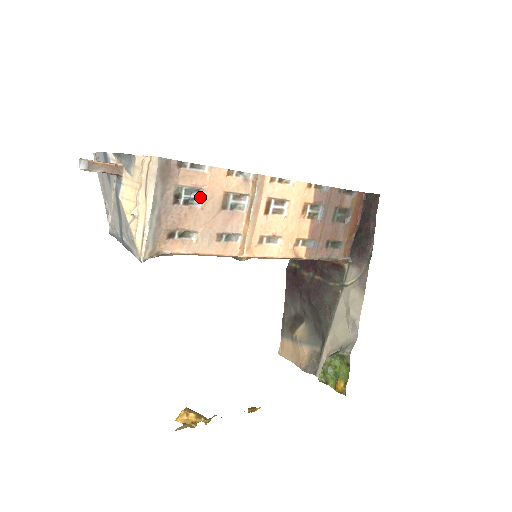
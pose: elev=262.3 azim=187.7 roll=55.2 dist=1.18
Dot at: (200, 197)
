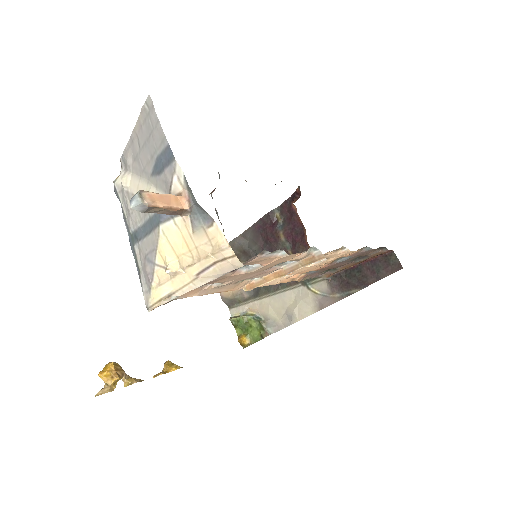
Dot at: (252, 266)
